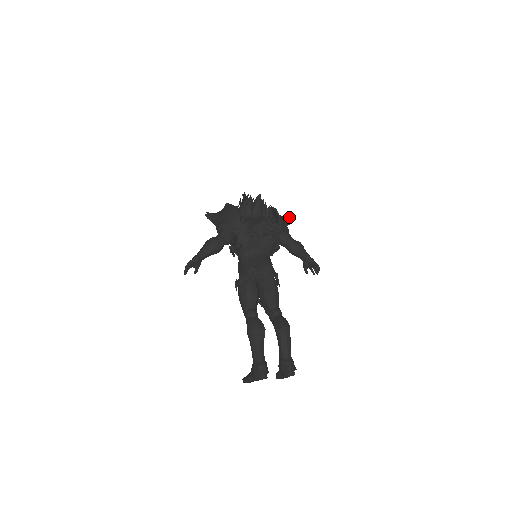
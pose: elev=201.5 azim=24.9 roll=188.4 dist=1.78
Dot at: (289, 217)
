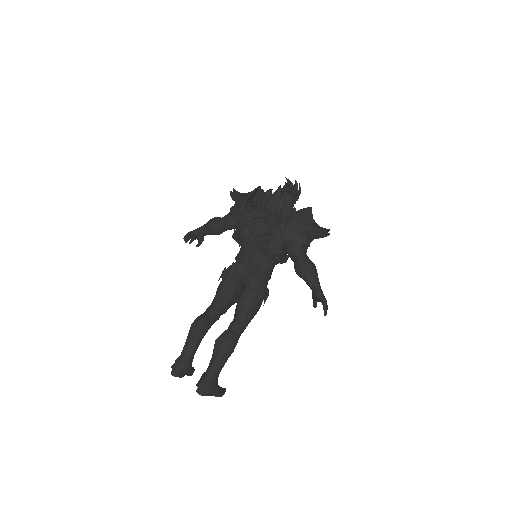
Dot at: occluded
